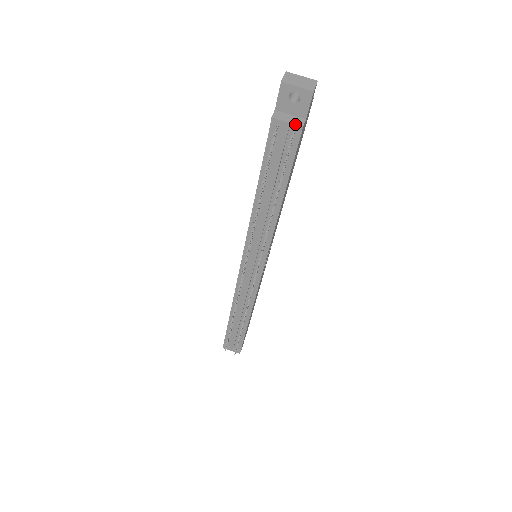
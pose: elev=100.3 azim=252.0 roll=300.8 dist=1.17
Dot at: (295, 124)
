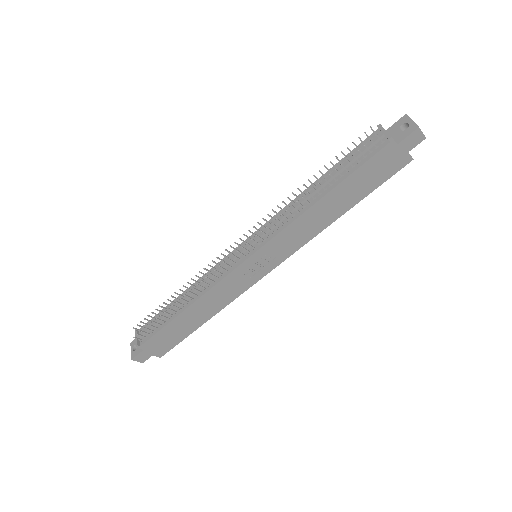
Dot at: occluded
